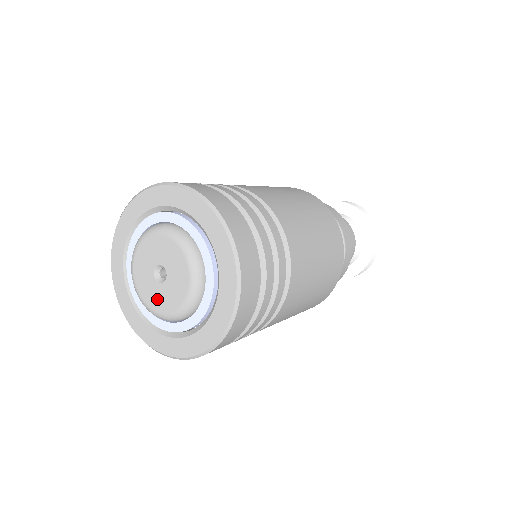
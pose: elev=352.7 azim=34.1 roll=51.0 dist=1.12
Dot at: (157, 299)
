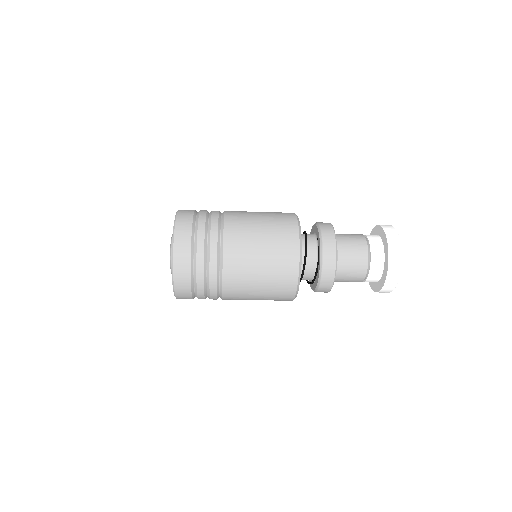
Dot at: occluded
